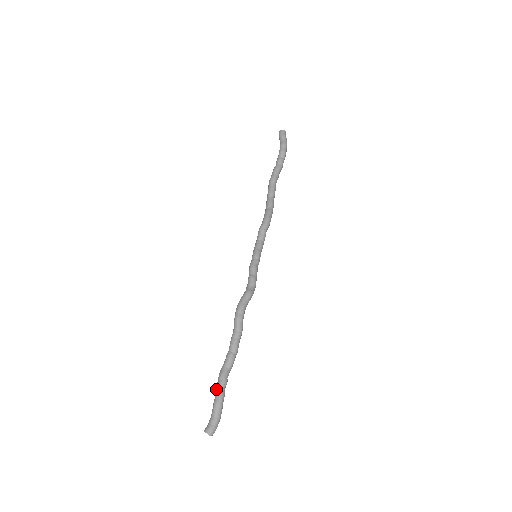
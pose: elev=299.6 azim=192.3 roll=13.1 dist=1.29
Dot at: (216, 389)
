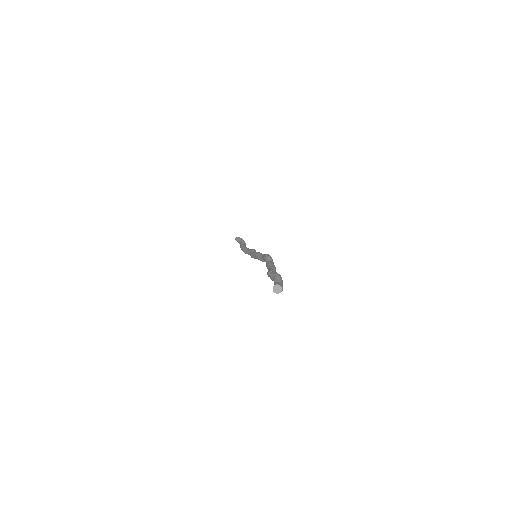
Dot at: (273, 273)
